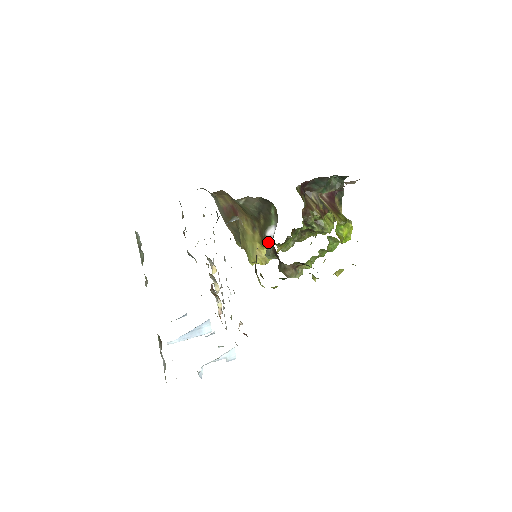
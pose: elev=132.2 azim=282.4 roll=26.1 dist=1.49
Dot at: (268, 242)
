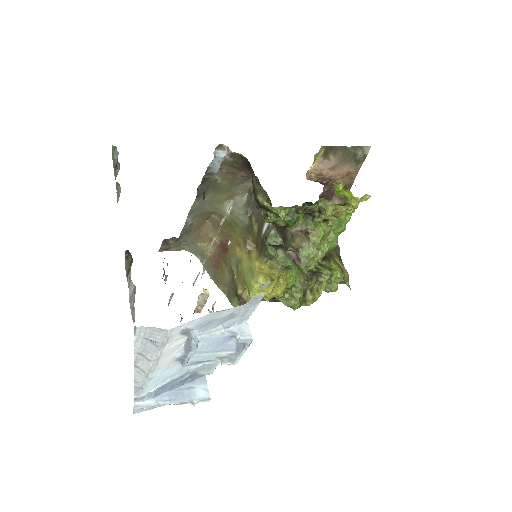
Dot at: (266, 231)
